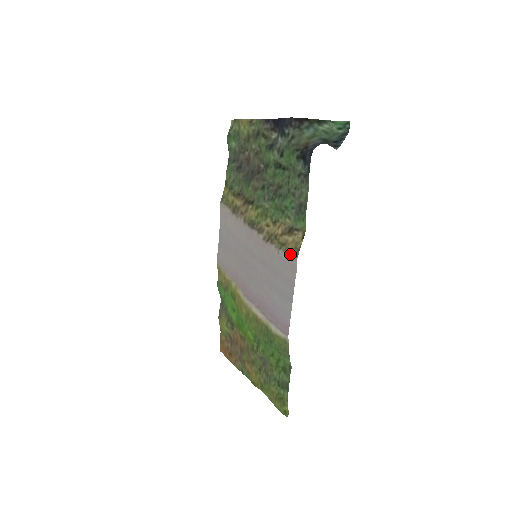
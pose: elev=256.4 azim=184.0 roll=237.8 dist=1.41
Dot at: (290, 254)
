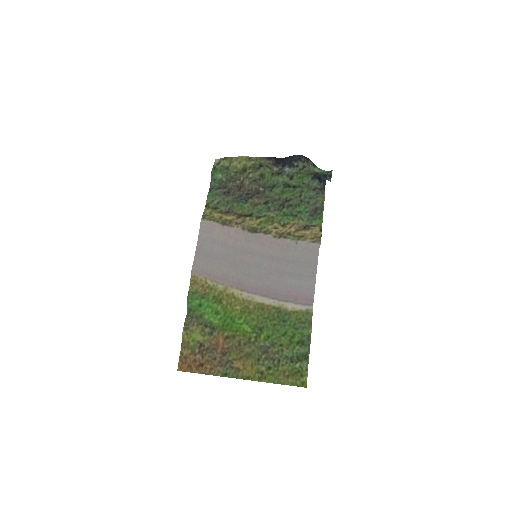
Dot at: (312, 241)
